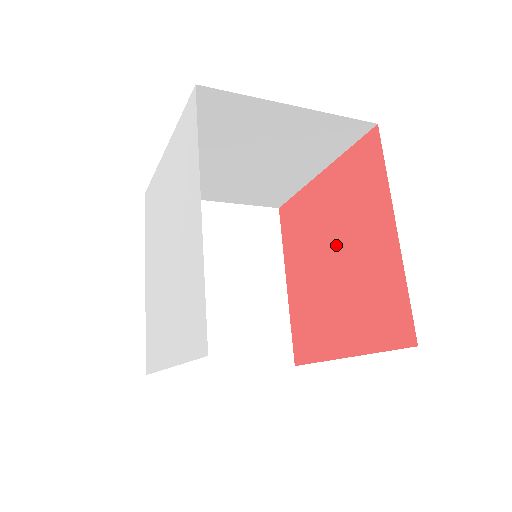
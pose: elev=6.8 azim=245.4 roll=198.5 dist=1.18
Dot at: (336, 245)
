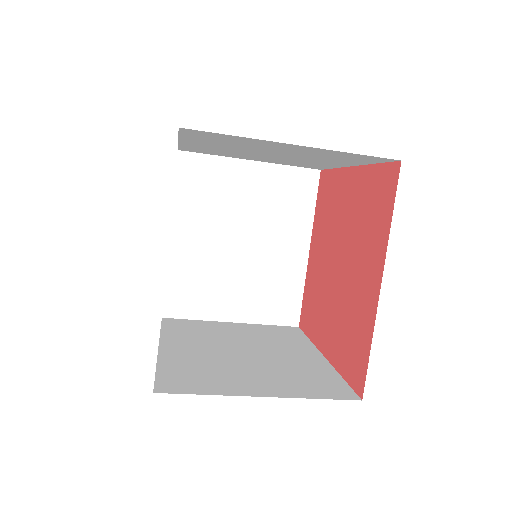
Dot at: (335, 250)
